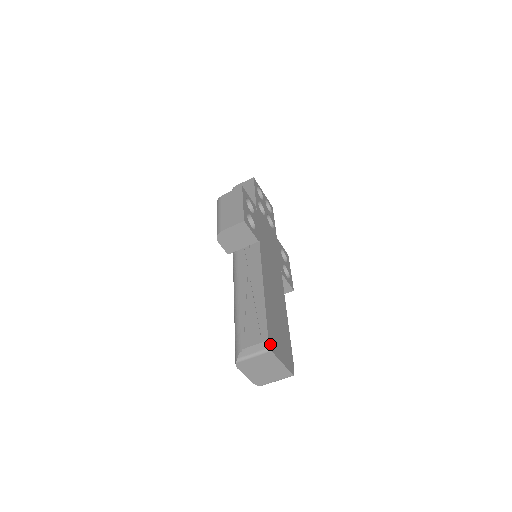
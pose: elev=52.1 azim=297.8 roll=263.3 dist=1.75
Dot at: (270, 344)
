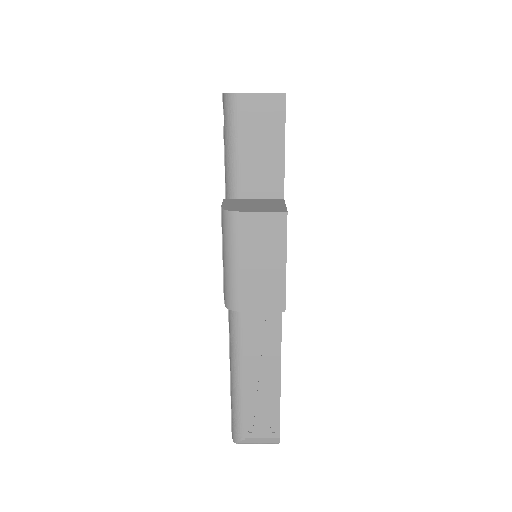
Dot at: (279, 437)
